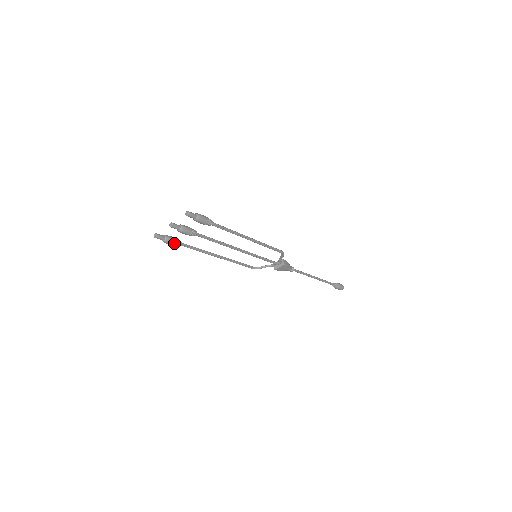
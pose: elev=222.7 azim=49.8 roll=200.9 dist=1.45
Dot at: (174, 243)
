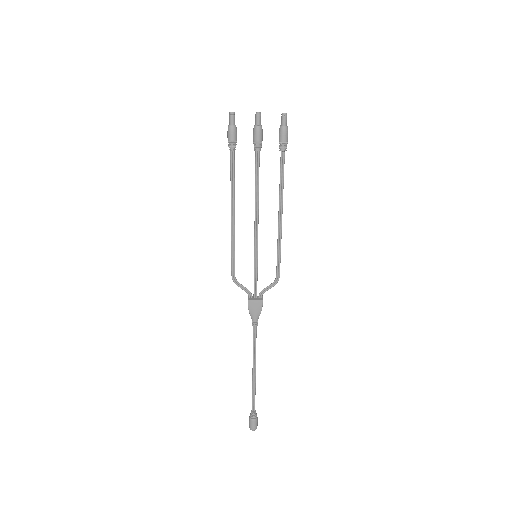
Dot at: (234, 139)
